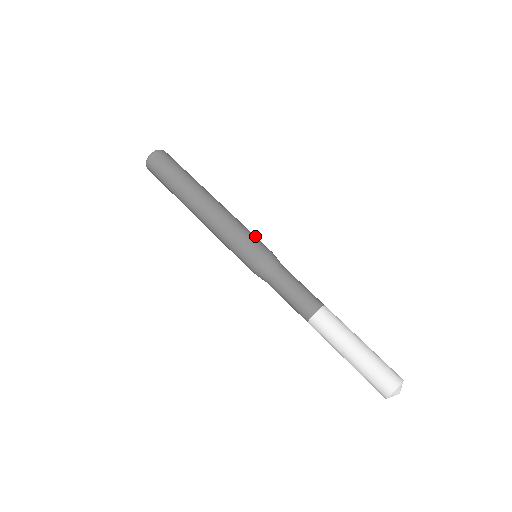
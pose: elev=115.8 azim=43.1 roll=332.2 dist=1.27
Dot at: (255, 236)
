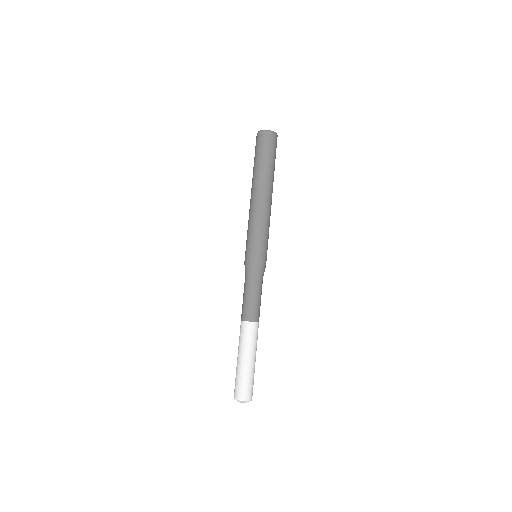
Dot at: (259, 243)
